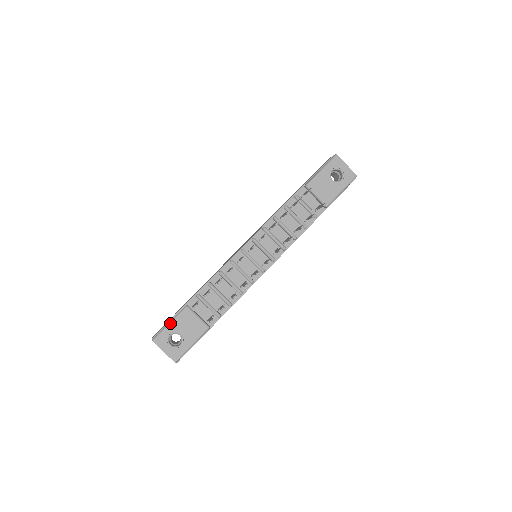
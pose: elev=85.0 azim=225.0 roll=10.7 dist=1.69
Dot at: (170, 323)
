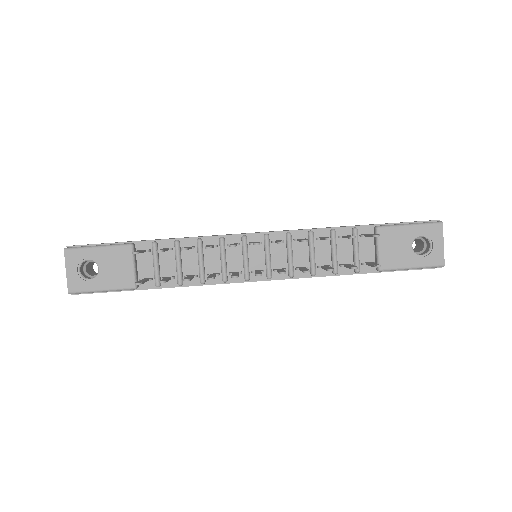
Dot at: (99, 247)
